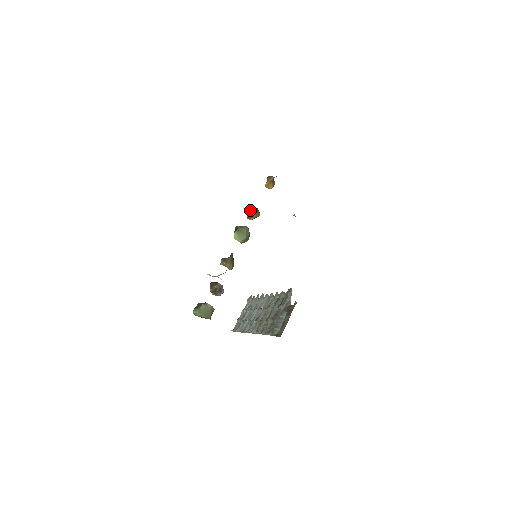
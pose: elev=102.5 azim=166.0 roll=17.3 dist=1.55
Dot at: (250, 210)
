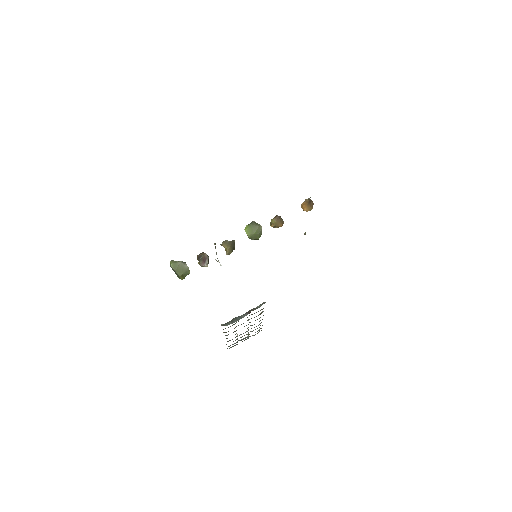
Dot at: (274, 217)
